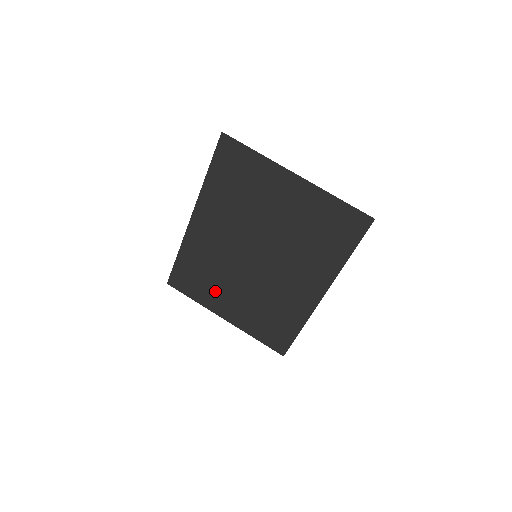
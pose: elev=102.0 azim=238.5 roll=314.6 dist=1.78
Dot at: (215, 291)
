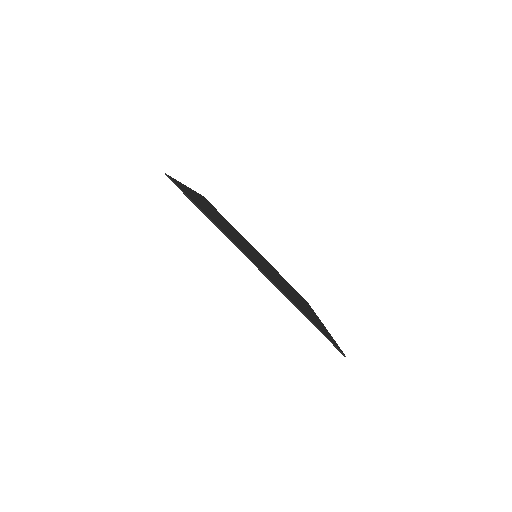
Dot at: occluded
